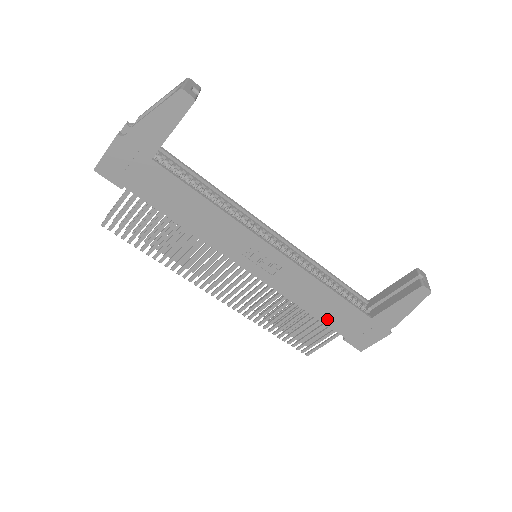
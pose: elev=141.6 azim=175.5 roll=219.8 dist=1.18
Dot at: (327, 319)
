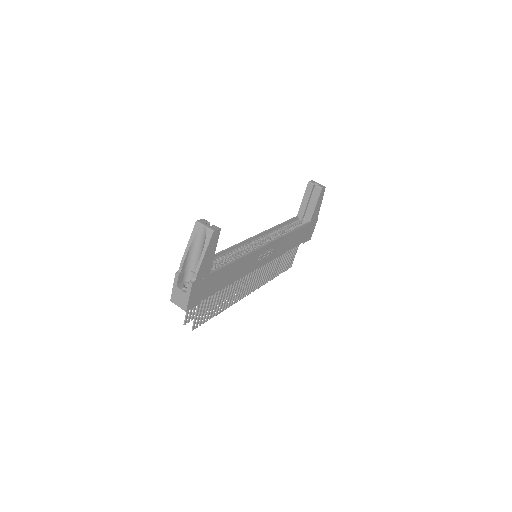
Dot at: (295, 244)
